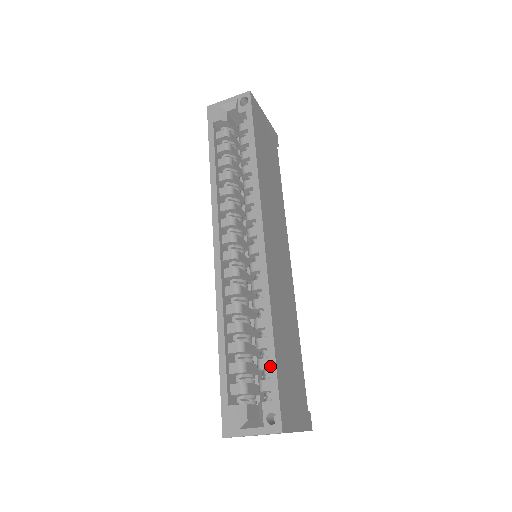
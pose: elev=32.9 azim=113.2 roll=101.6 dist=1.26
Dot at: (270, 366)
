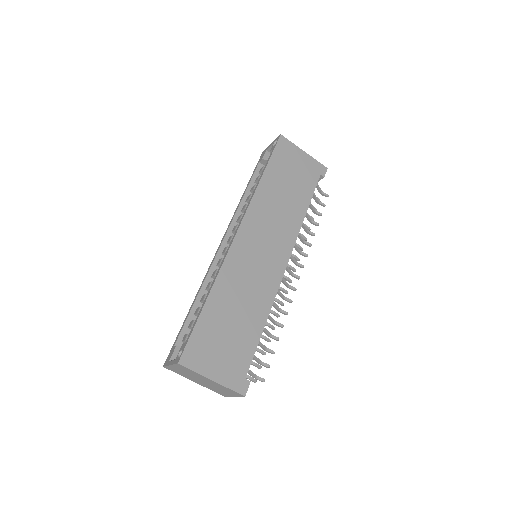
Dot at: (196, 319)
